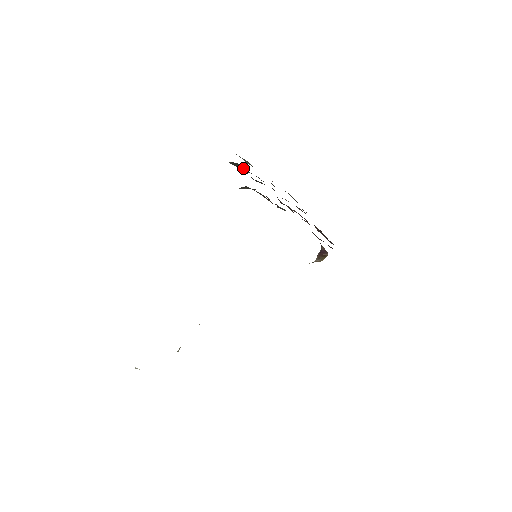
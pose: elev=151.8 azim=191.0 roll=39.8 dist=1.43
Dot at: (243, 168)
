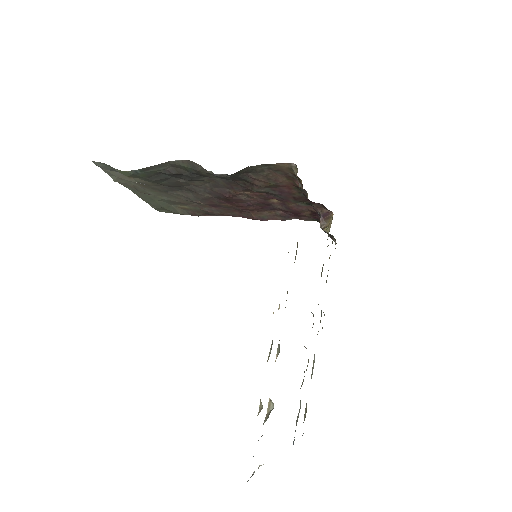
Dot at: (172, 168)
